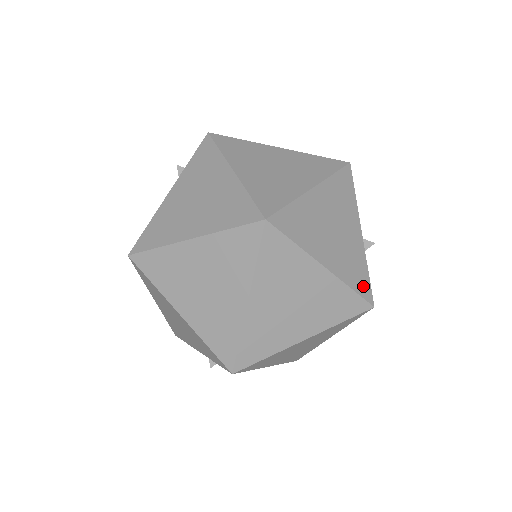
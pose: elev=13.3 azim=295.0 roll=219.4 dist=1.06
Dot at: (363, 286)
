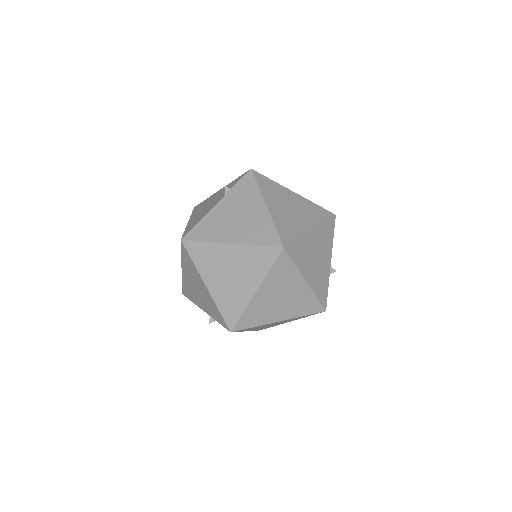
Dot at: (323, 297)
